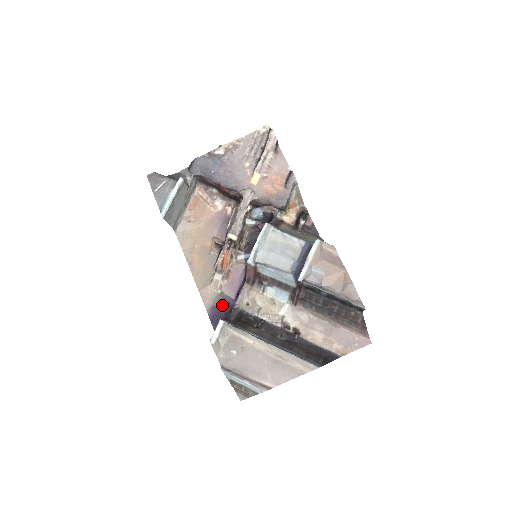
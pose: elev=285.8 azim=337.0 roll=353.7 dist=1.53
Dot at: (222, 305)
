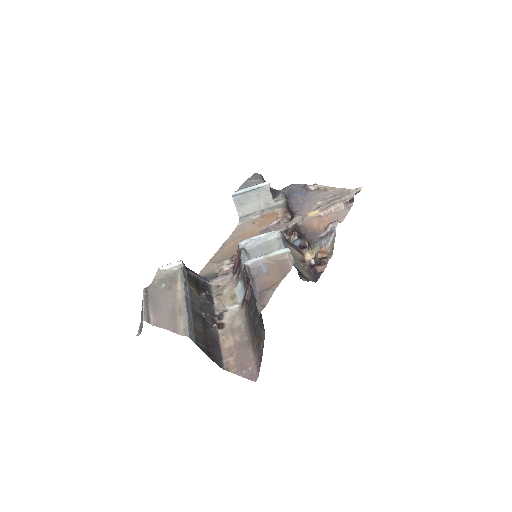
Dot at: occluded
